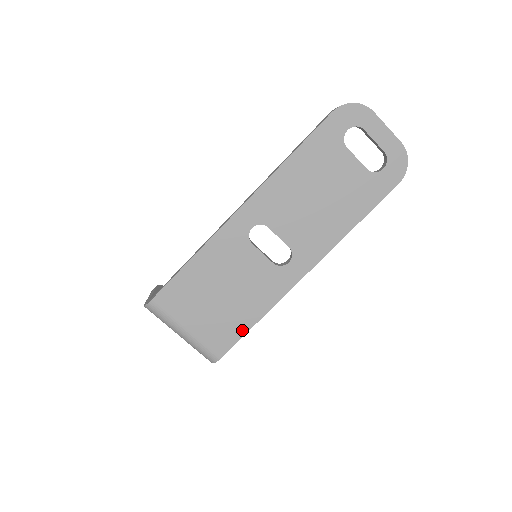
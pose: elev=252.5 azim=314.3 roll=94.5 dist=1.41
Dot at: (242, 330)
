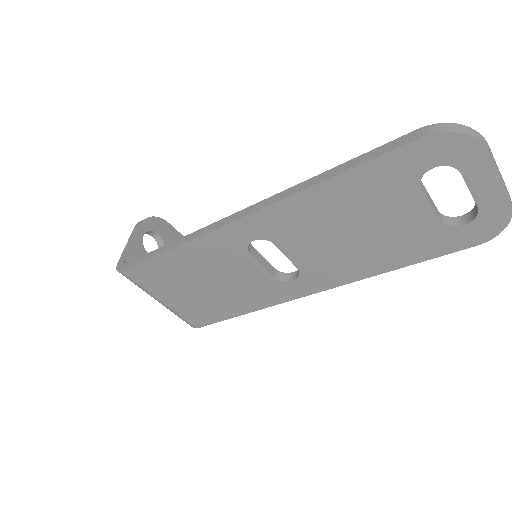
Dot at: (225, 316)
